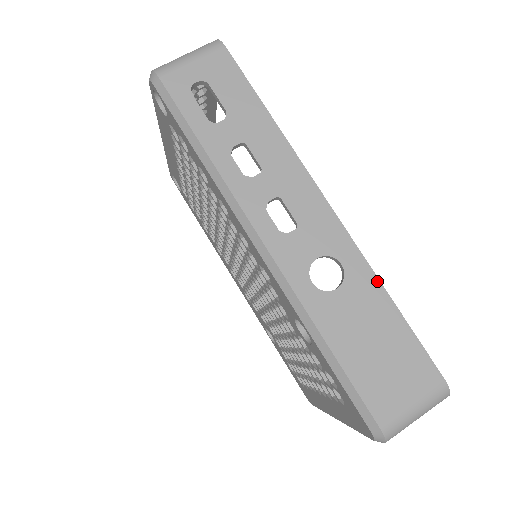
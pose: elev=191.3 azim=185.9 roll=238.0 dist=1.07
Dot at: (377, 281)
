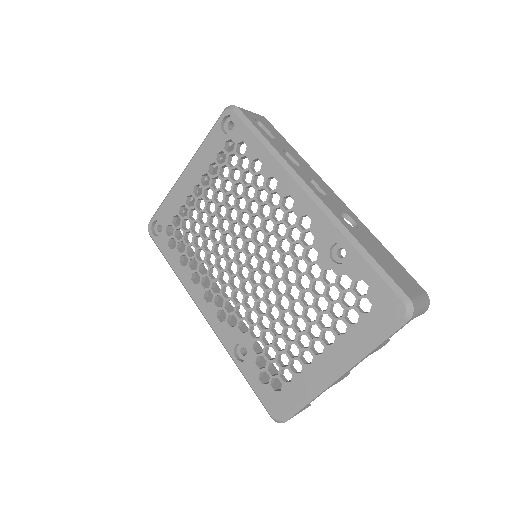
Dot at: (374, 236)
